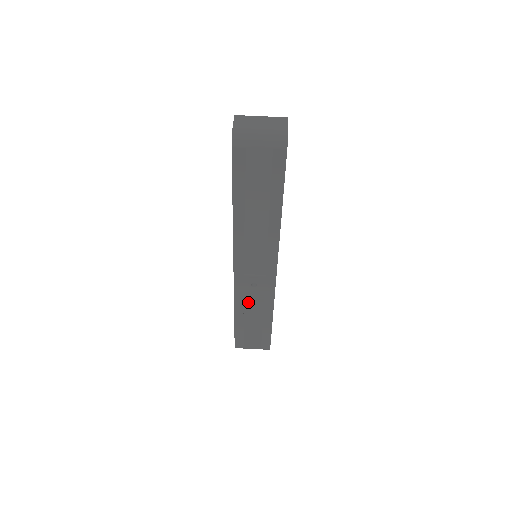
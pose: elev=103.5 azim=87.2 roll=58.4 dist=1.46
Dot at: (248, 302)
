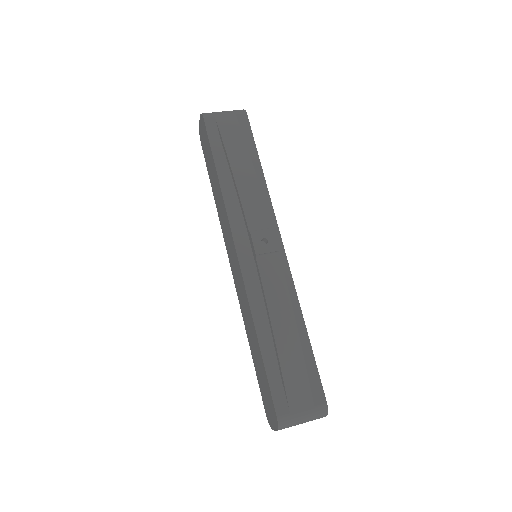
Dot at: (266, 279)
